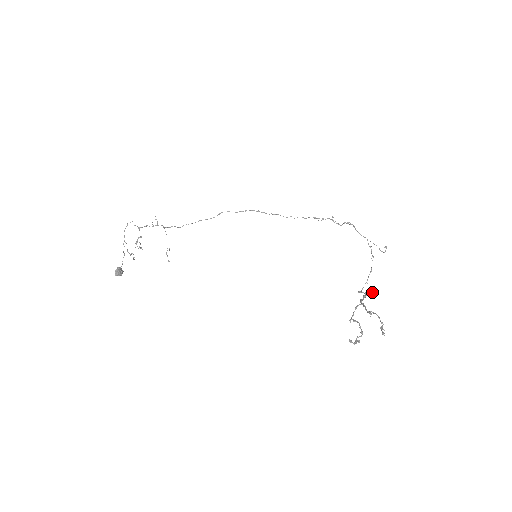
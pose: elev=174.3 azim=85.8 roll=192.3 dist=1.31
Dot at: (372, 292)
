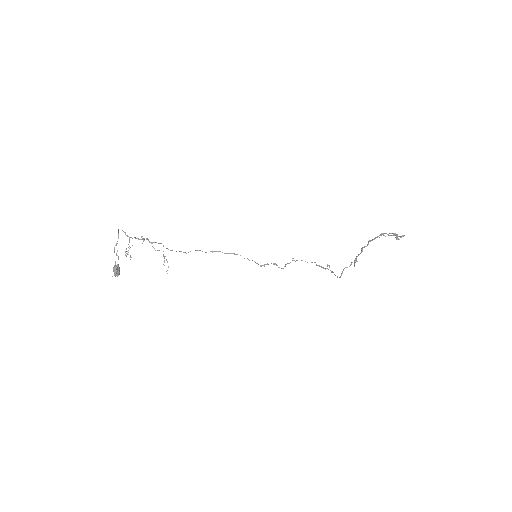
Dot at: (354, 263)
